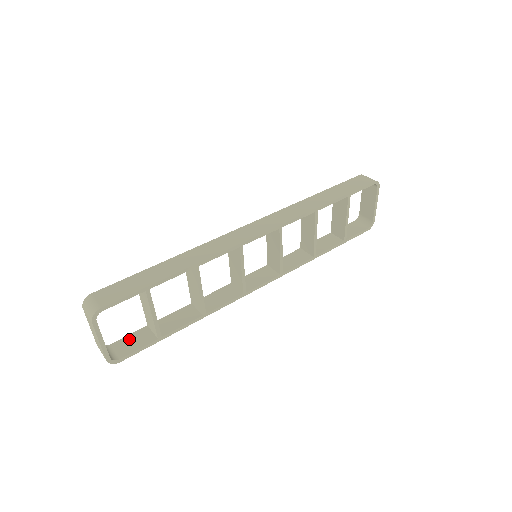
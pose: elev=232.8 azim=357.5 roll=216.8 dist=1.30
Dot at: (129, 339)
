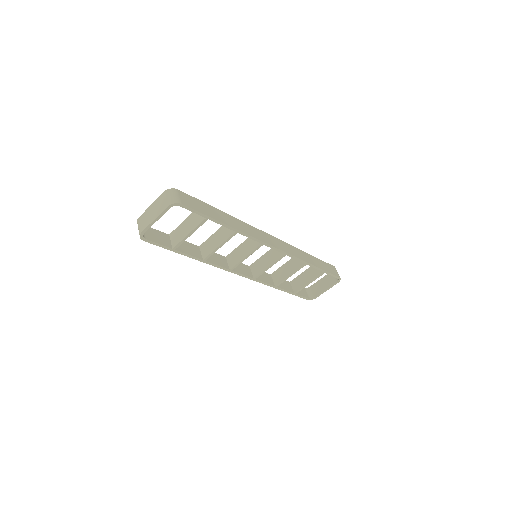
Dot at: (156, 232)
